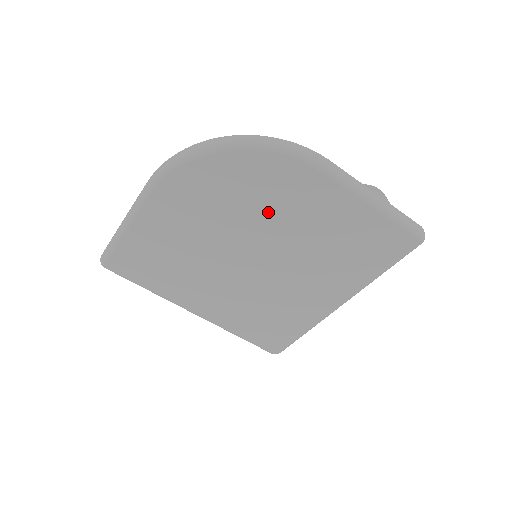
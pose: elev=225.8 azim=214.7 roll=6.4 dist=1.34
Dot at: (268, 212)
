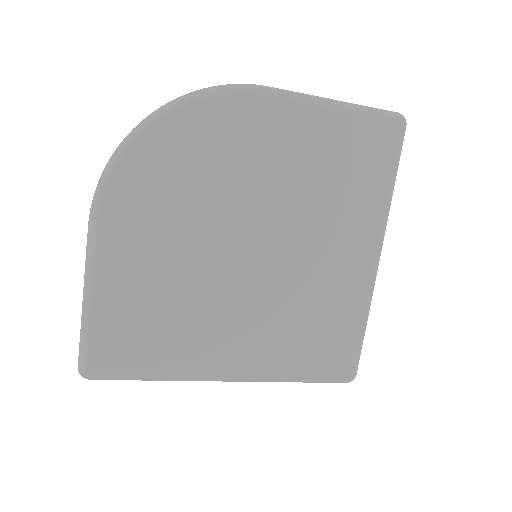
Dot at: (237, 176)
